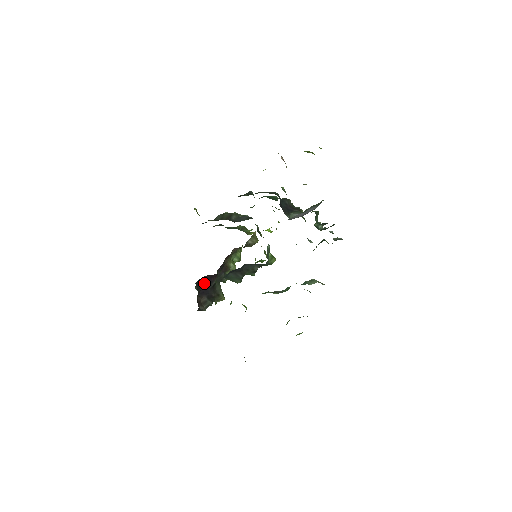
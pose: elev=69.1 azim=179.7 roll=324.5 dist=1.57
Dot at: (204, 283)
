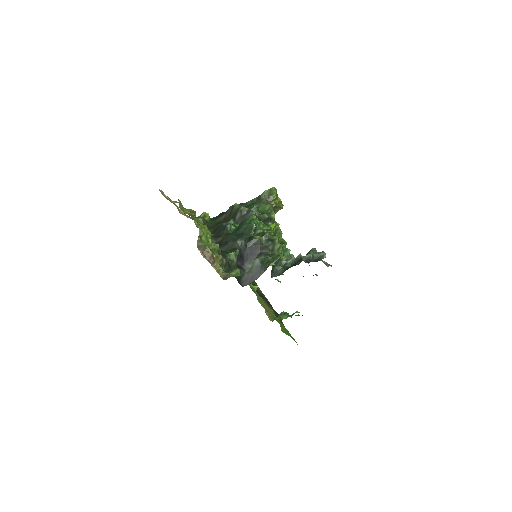
Dot at: occluded
